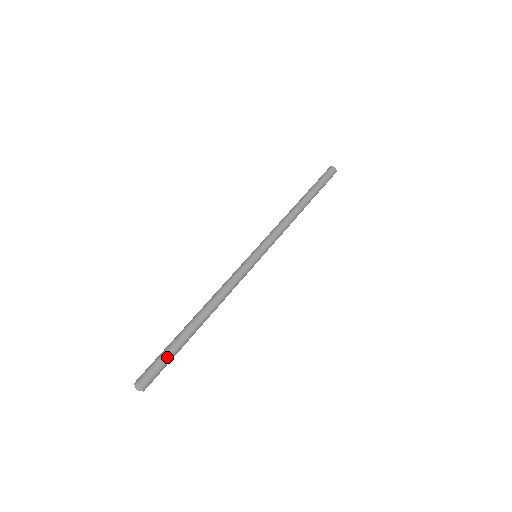
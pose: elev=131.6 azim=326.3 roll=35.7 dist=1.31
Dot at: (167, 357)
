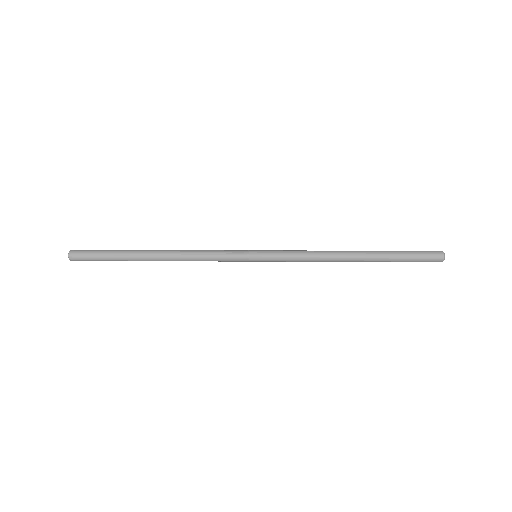
Dot at: (103, 257)
